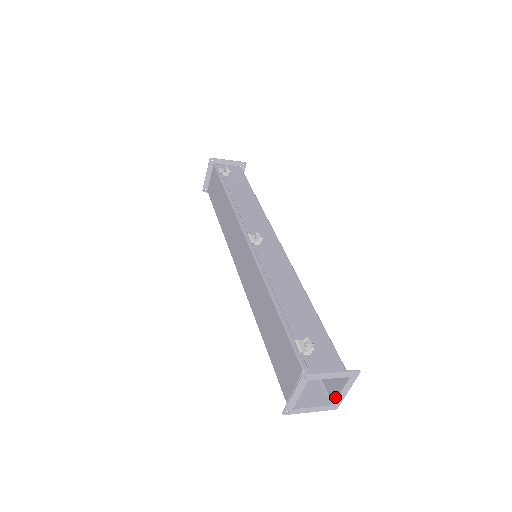
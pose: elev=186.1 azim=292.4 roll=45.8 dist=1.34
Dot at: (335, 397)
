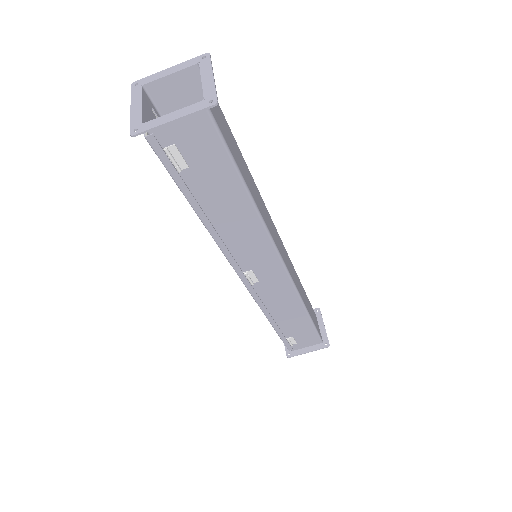
Dot at: (204, 94)
